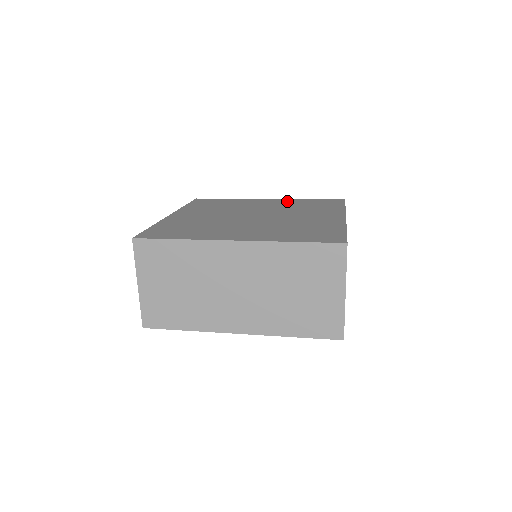
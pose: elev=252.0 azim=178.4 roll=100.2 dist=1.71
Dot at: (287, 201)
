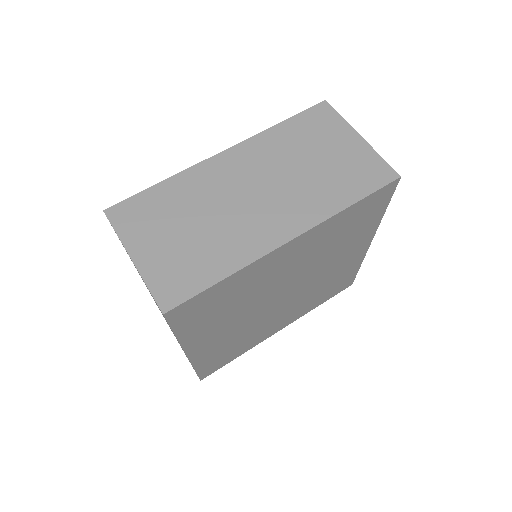
Dot at: occluded
